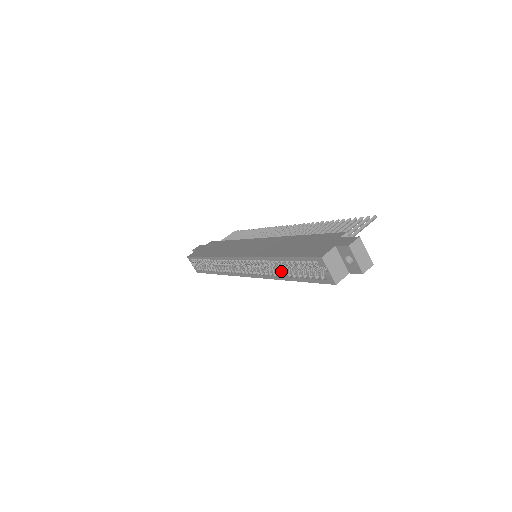
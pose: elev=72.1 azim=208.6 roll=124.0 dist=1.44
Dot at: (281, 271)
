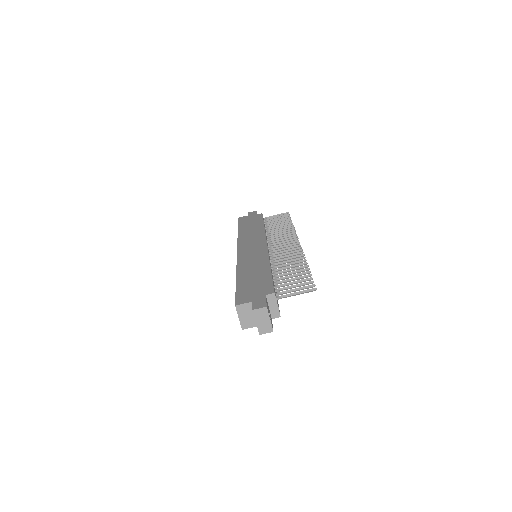
Dot at: occluded
